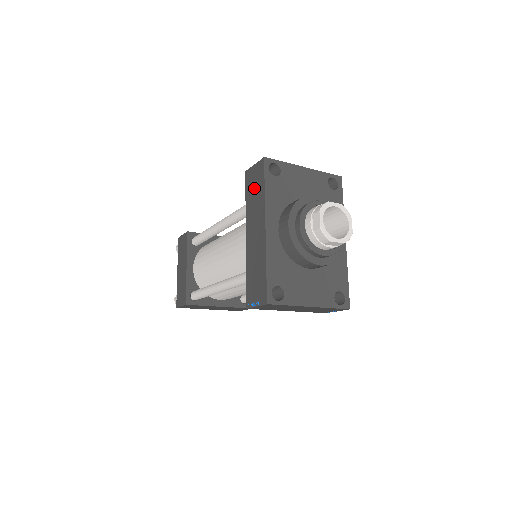
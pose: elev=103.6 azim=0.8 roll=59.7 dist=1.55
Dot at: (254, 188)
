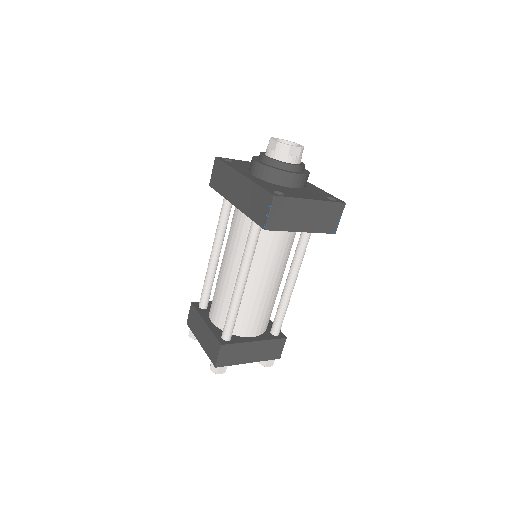
Dot at: (220, 178)
